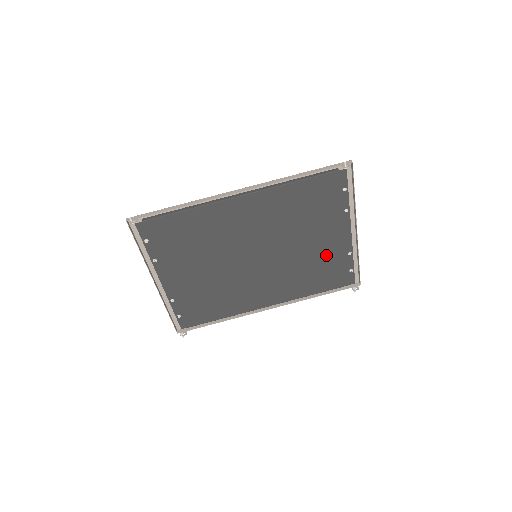
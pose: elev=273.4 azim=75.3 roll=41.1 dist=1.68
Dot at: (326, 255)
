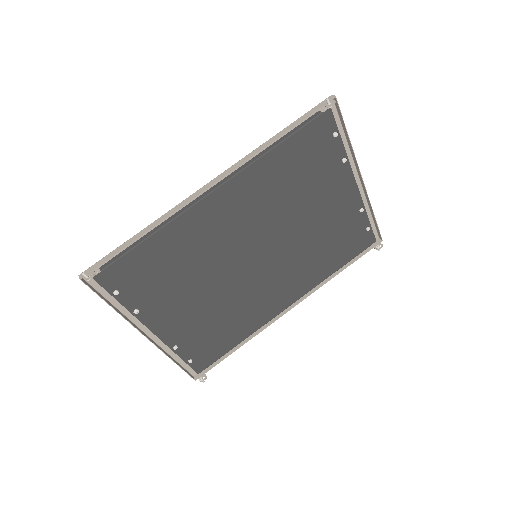
Dot at: (336, 222)
